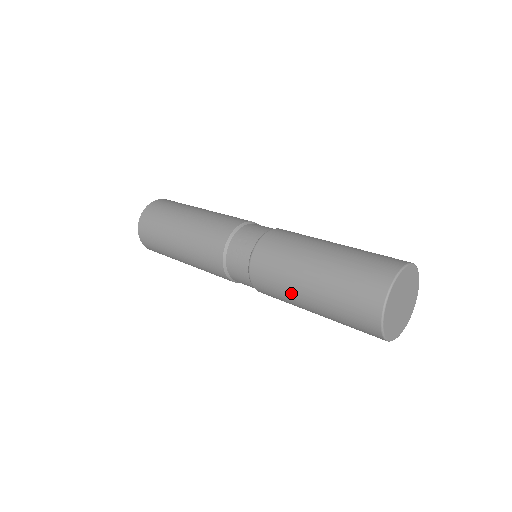
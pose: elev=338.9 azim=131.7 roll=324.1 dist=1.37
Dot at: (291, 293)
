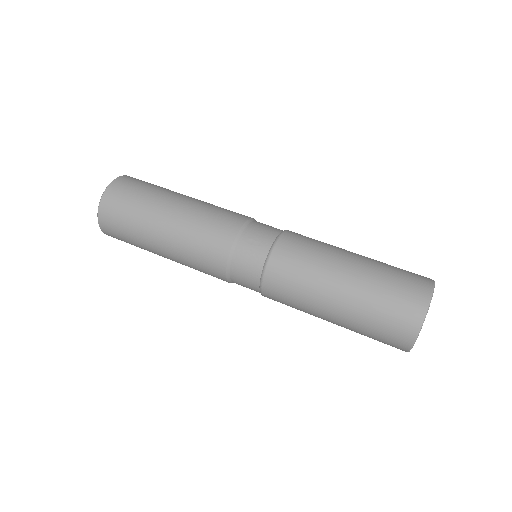
Dot at: (314, 302)
